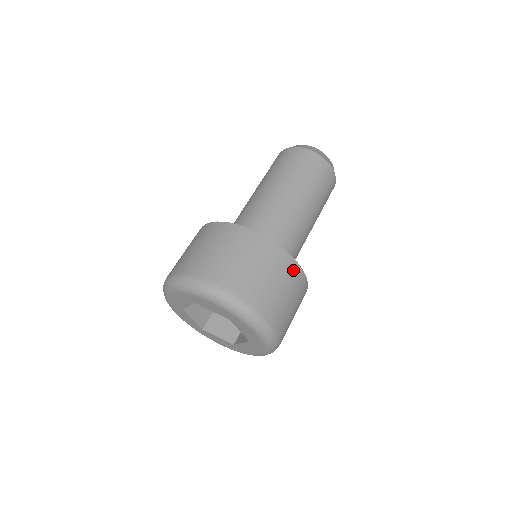
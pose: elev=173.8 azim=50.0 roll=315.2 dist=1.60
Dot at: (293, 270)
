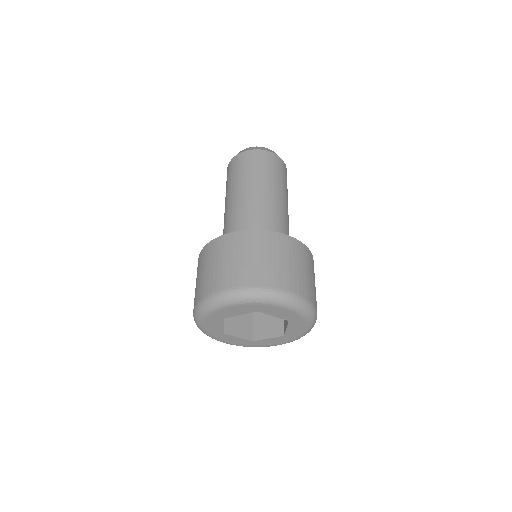
Dot at: occluded
